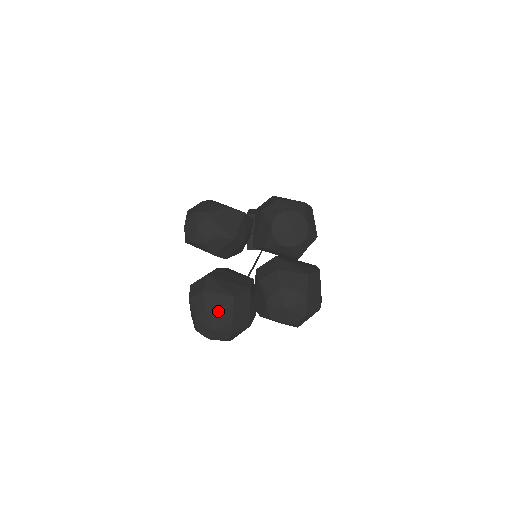
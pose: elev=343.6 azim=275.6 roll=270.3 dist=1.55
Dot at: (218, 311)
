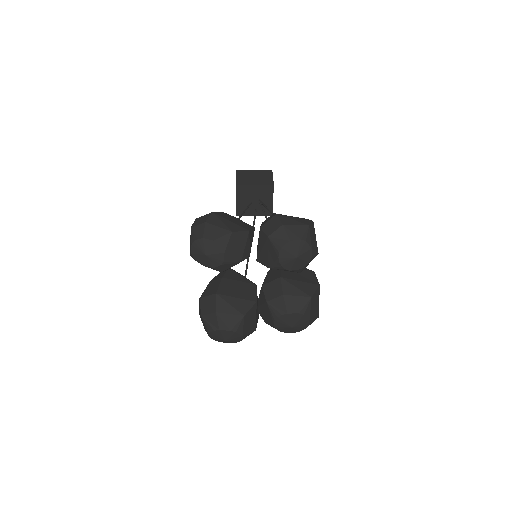
Dot at: (230, 330)
